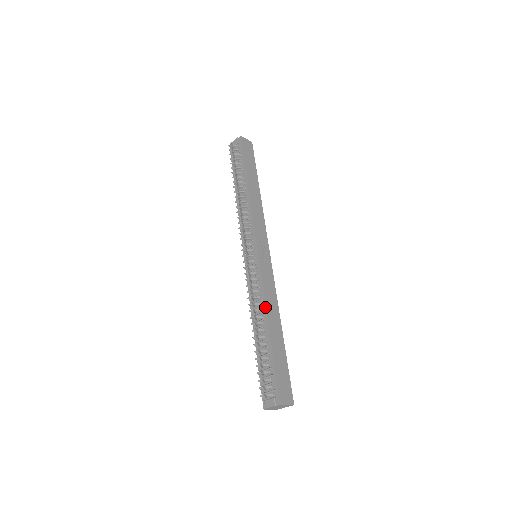
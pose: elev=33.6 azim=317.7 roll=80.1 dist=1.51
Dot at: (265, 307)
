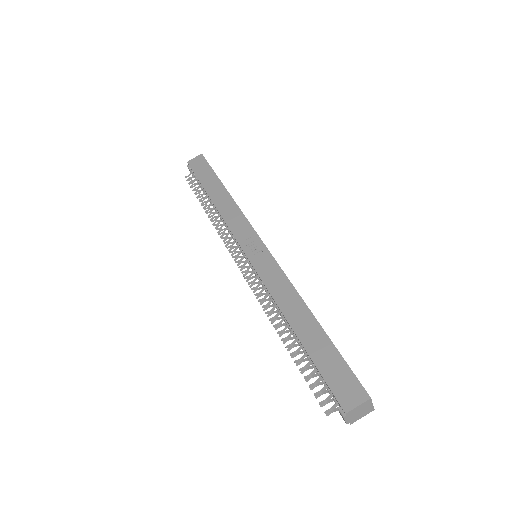
Dot at: (277, 307)
